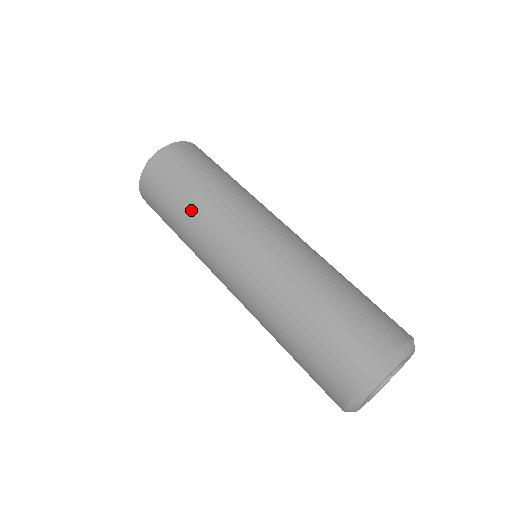
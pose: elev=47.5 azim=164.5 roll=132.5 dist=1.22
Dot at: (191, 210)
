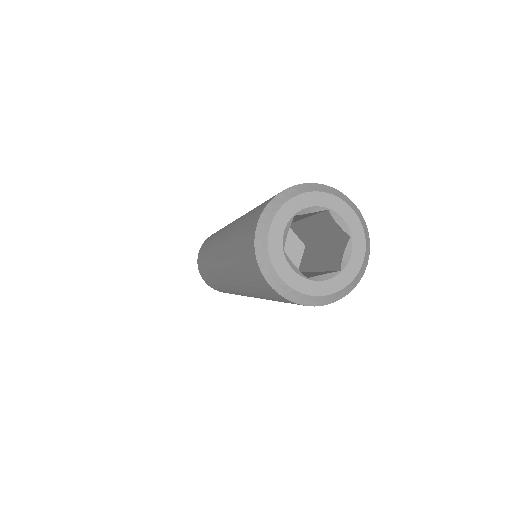
Dot at: occluded
